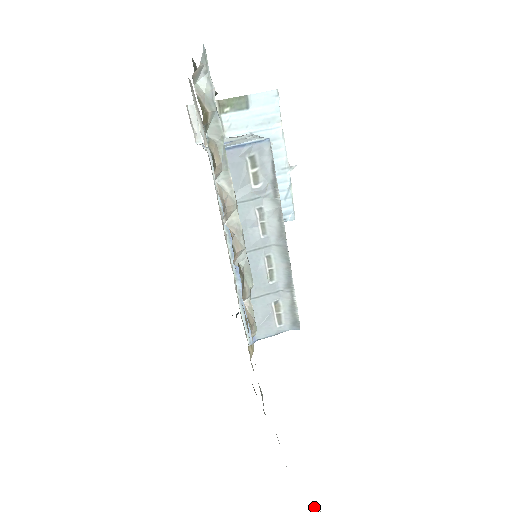
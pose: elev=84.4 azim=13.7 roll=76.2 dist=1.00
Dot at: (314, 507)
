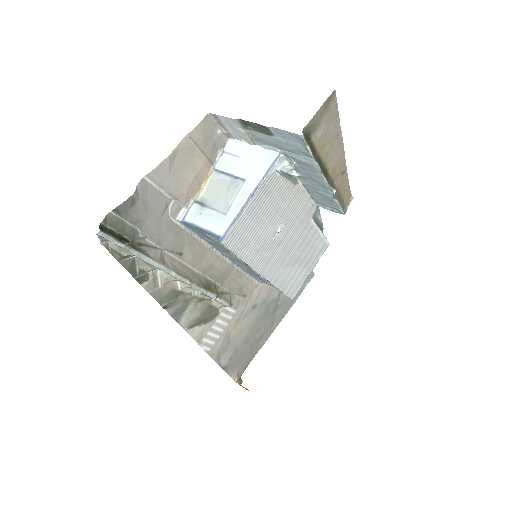
Dot at: (237, 380)
